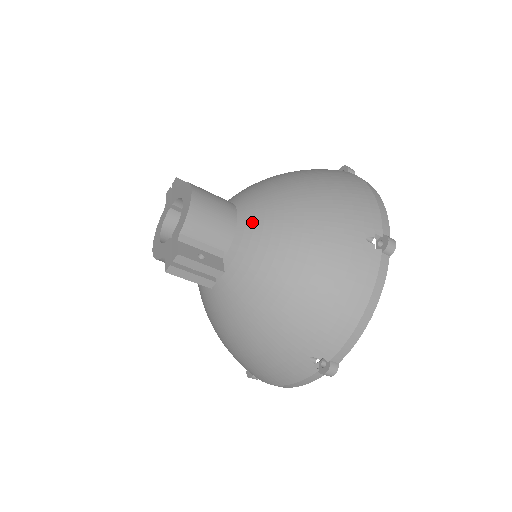
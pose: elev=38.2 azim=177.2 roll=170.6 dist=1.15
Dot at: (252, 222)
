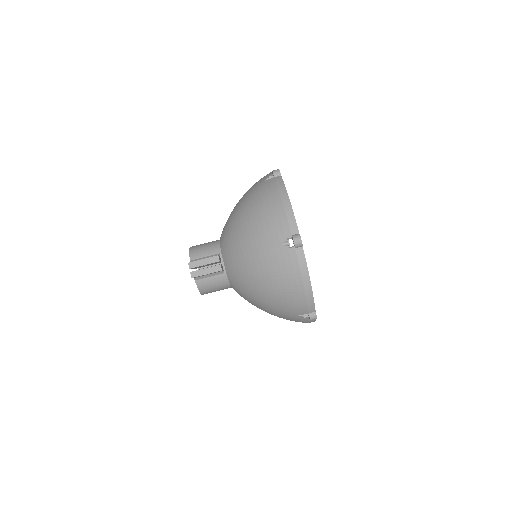
Dot at: (222, 232)
